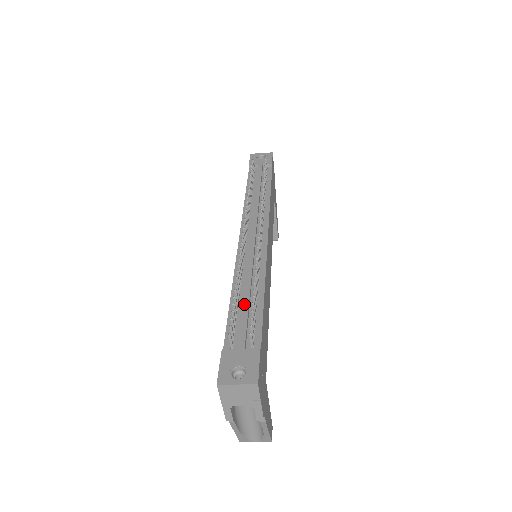
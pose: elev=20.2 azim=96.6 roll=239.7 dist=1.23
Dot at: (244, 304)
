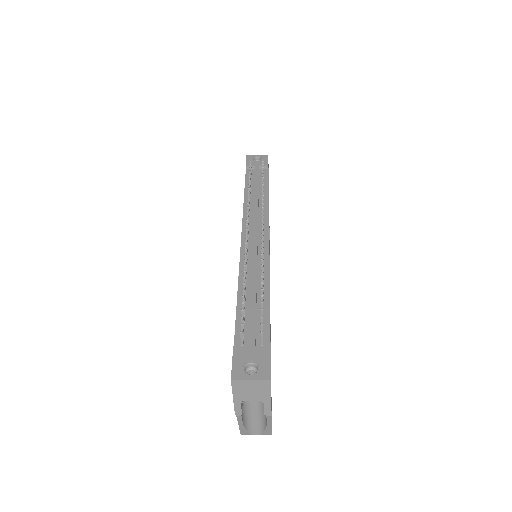
Dot at: (251, 303)
